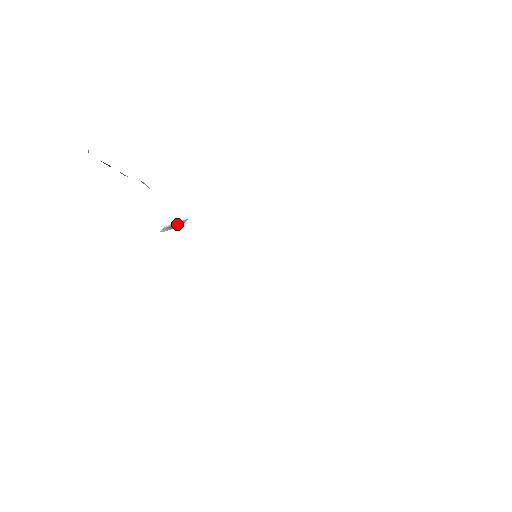
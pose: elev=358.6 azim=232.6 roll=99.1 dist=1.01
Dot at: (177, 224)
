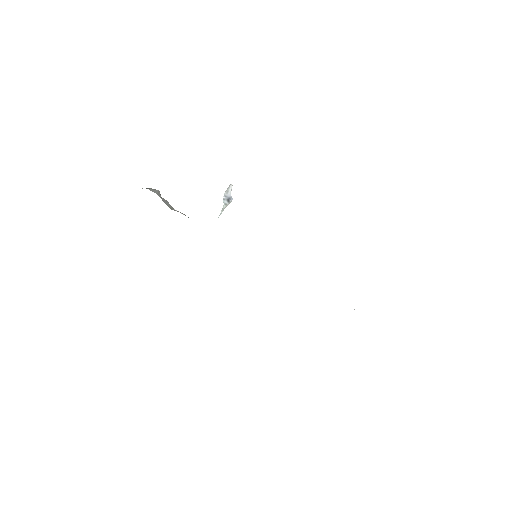
Dot at: (224, 204)
